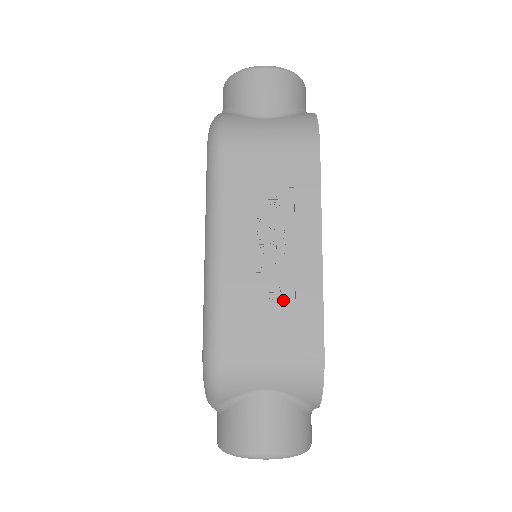
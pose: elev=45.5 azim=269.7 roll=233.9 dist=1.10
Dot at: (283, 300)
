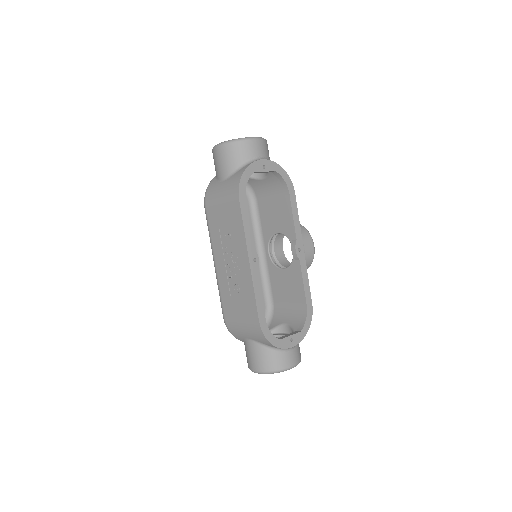
Dot at: (241, 293)
